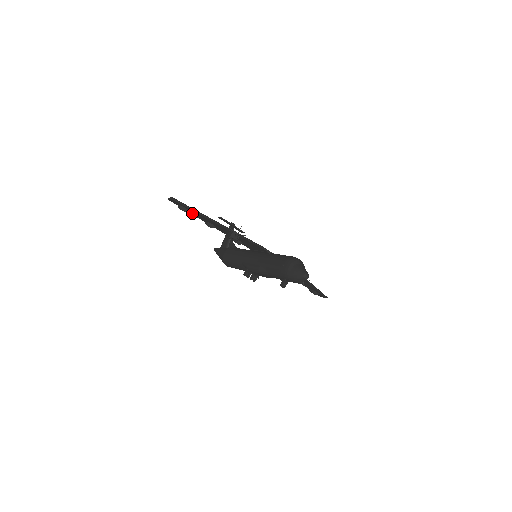
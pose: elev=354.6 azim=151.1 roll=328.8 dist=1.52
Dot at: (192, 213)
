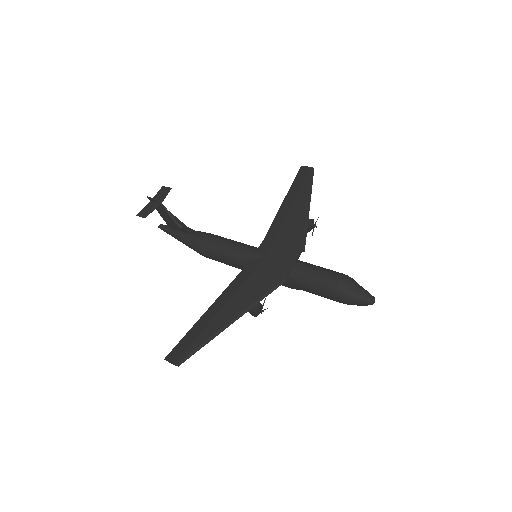
Dot at: (193, 333)
